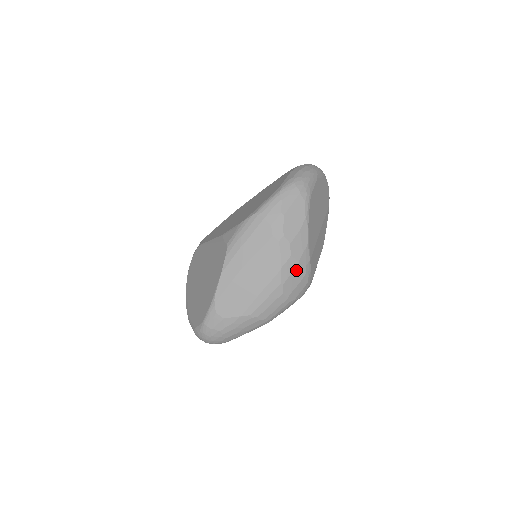
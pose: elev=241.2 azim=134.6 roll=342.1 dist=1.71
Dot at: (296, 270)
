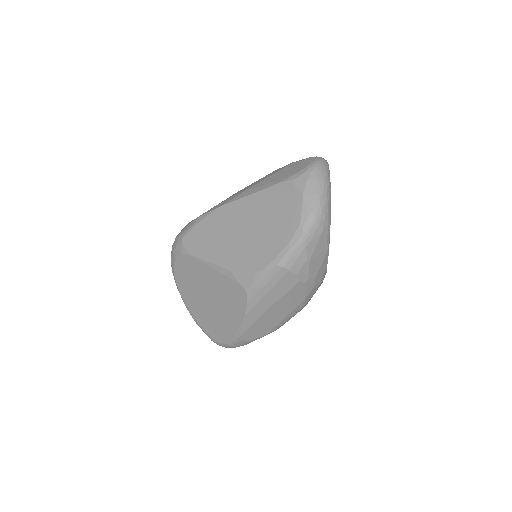
Dot at: occluded
